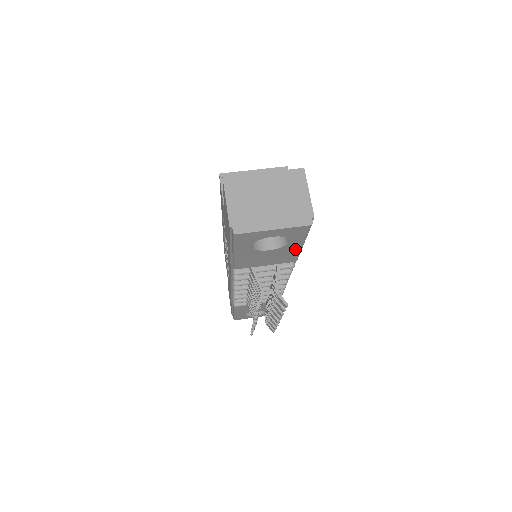
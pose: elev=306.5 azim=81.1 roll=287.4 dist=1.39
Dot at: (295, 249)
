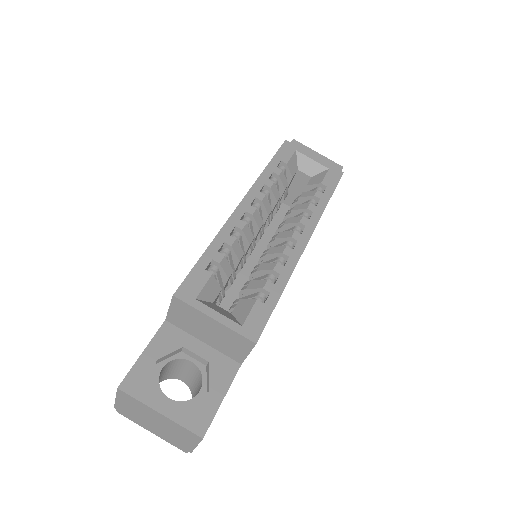
Dot at: occluded
